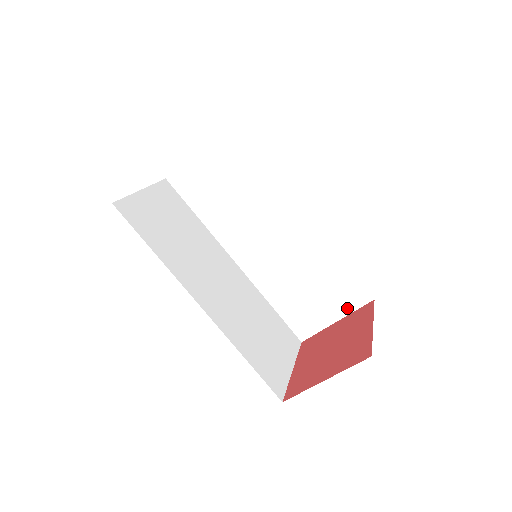
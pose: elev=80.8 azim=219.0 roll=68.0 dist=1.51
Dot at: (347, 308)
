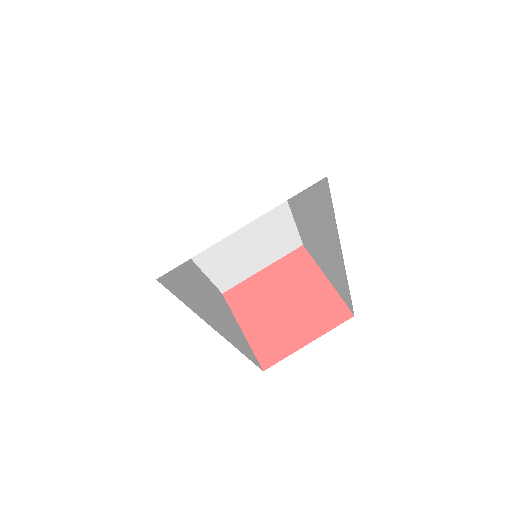
Dot at: (337, 290)
